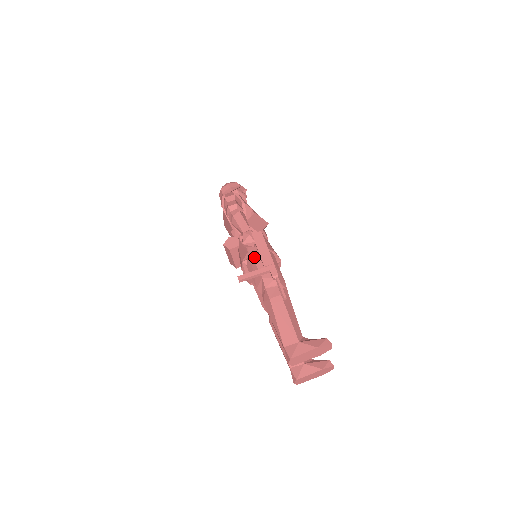
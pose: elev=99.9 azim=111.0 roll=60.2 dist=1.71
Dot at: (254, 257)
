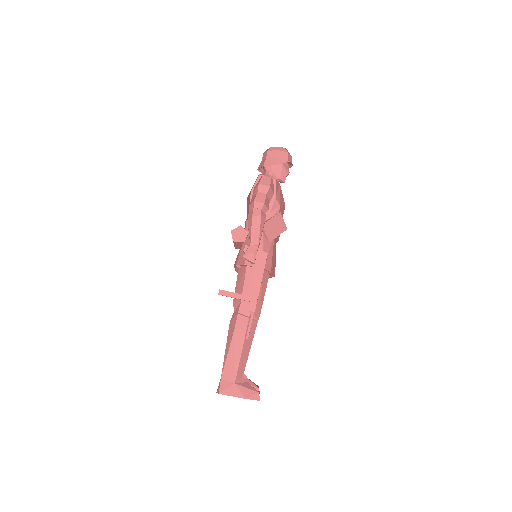
Dot at: (247, 272)
